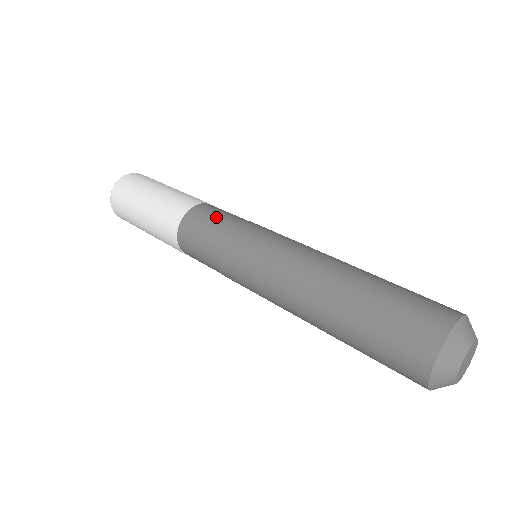
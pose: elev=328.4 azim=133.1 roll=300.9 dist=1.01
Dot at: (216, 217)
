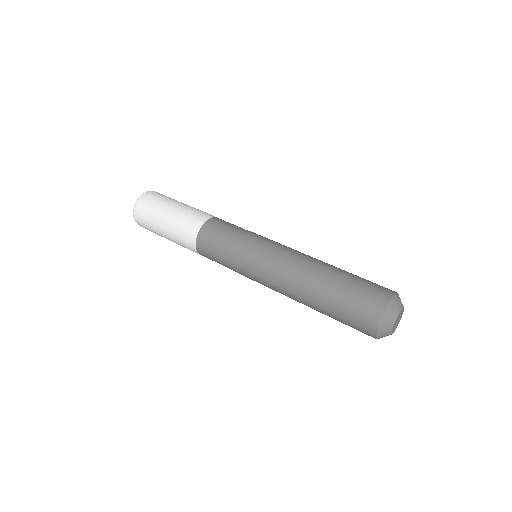
Dot at: (221, 235)
